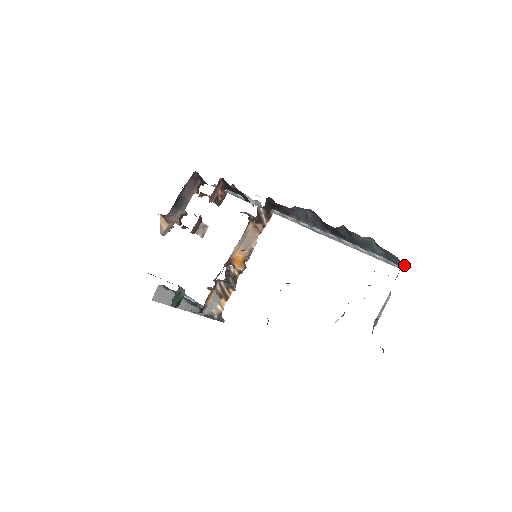
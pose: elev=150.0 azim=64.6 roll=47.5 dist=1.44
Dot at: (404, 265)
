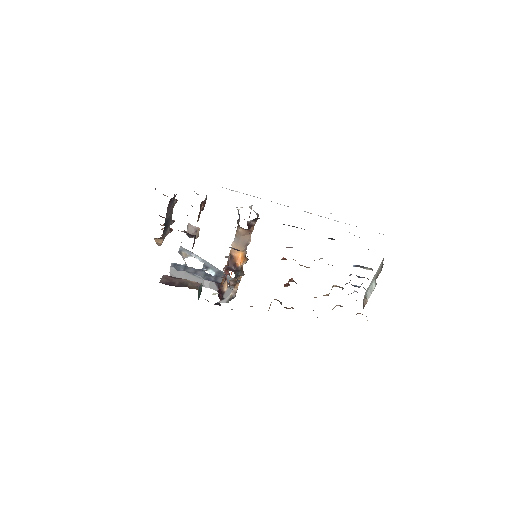
Dot at: occluded
